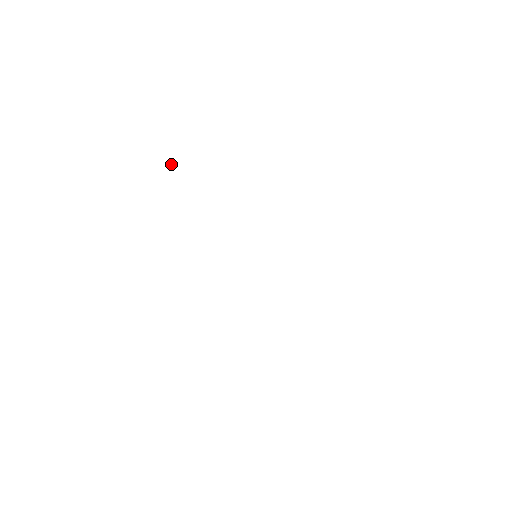
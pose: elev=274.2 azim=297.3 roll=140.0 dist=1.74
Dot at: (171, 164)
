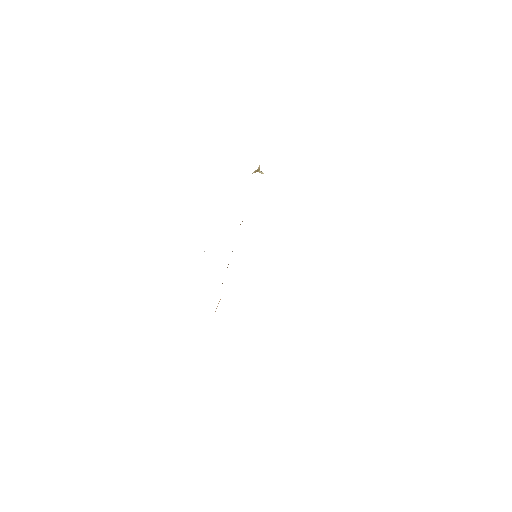
Dot at: occluded
